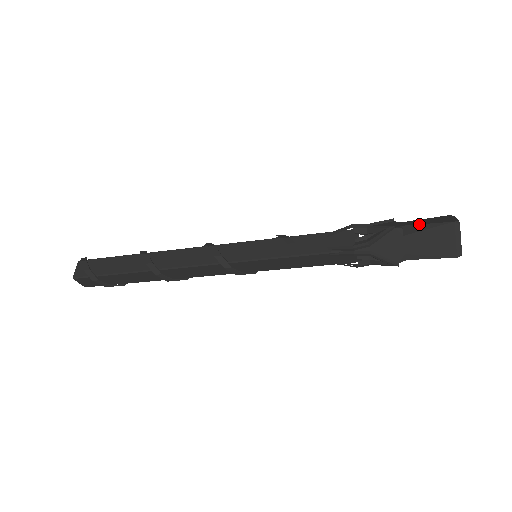
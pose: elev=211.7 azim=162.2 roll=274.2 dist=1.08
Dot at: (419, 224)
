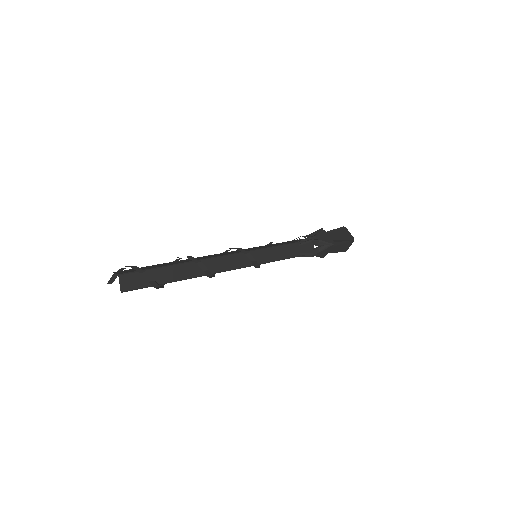
Dot at: (330, 230)
